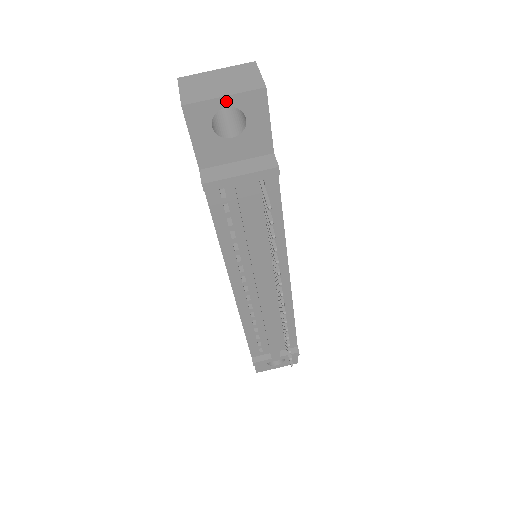
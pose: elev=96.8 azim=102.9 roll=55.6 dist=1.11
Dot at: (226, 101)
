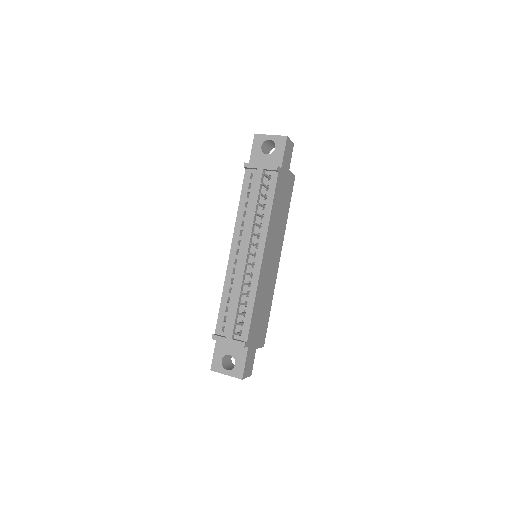
Dot at: (271, 137)
